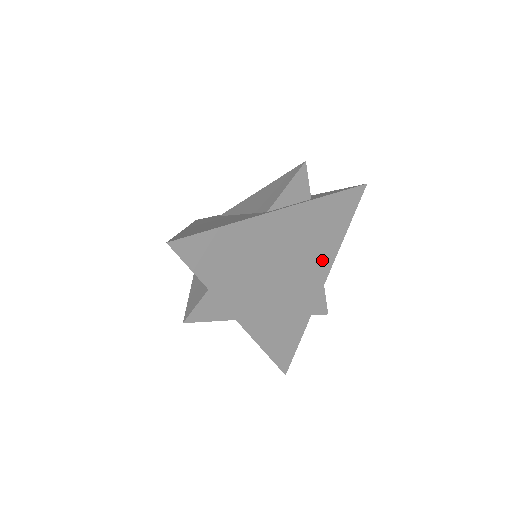
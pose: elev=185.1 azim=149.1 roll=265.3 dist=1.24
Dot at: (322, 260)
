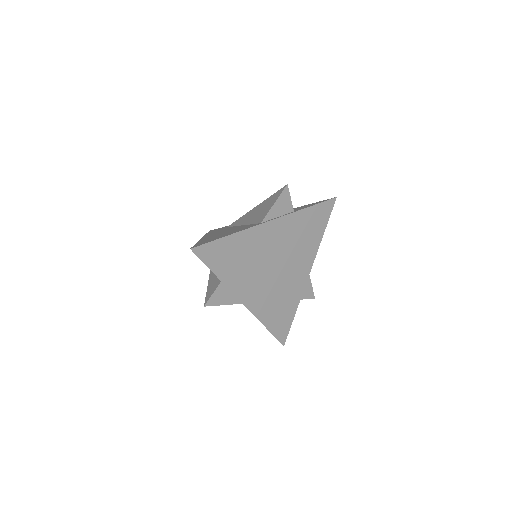
Dot at: (306, 256)
